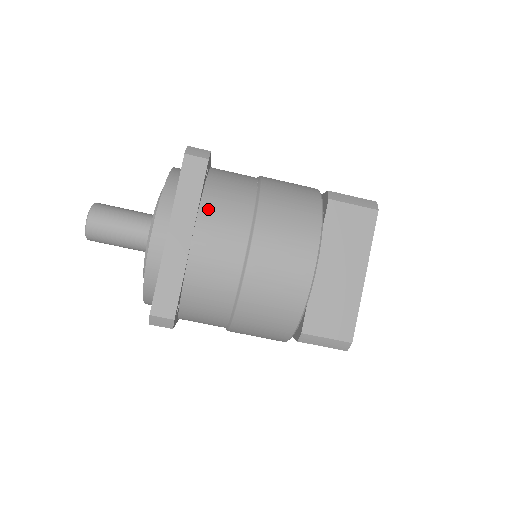
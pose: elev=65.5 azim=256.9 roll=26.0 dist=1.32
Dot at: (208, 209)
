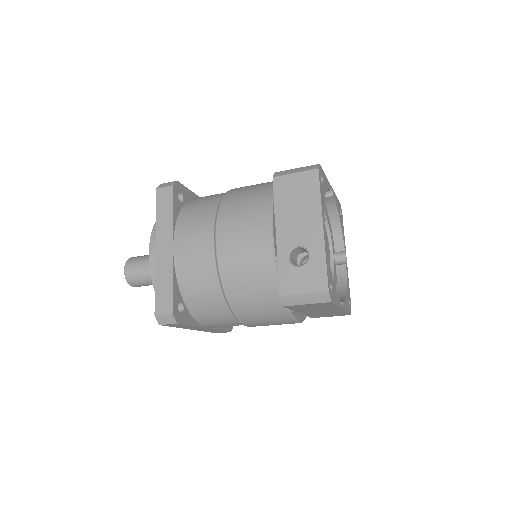
Dot at: (202, 320)
